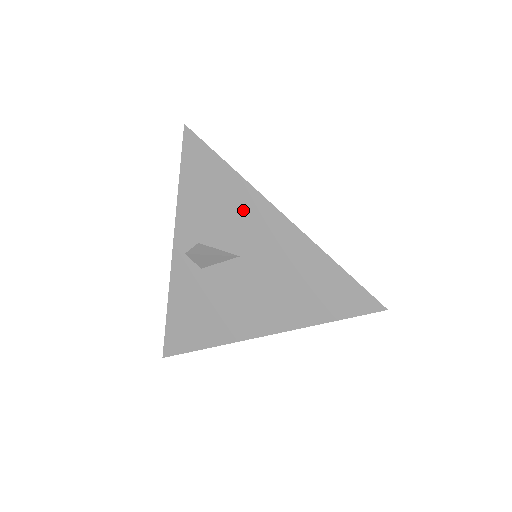
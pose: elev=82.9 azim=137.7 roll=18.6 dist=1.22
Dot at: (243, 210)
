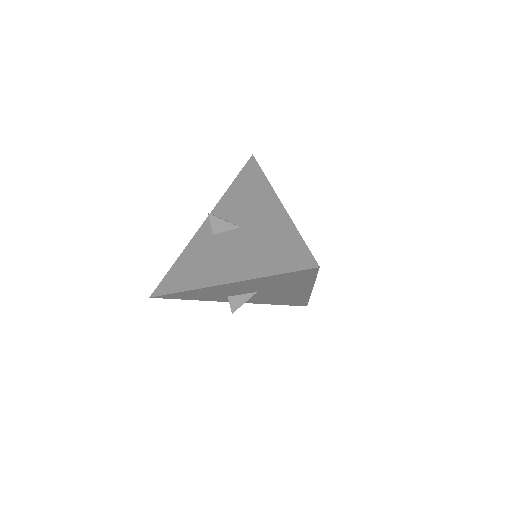
Dot at: (259, 199)
